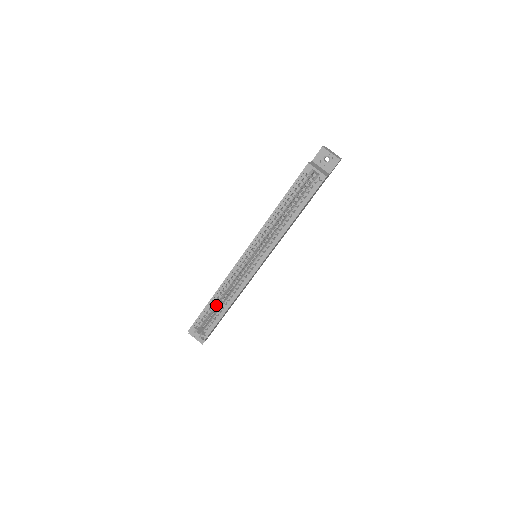
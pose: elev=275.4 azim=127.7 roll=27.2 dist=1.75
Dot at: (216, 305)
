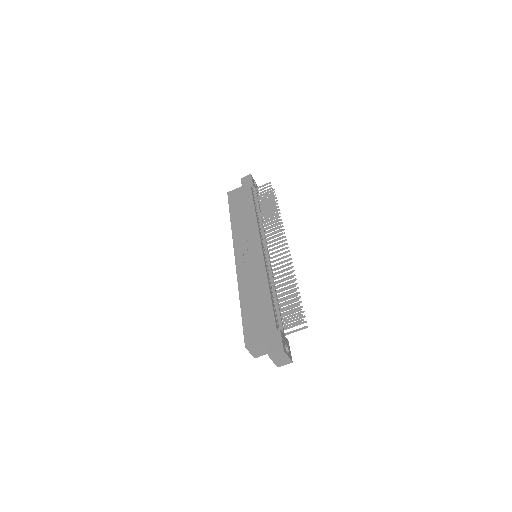
Dot at: occluded
